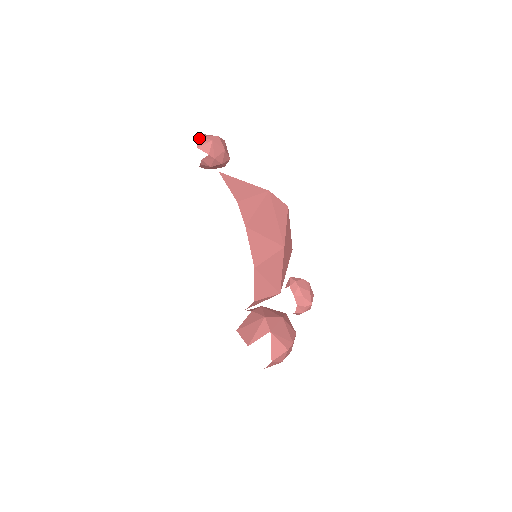
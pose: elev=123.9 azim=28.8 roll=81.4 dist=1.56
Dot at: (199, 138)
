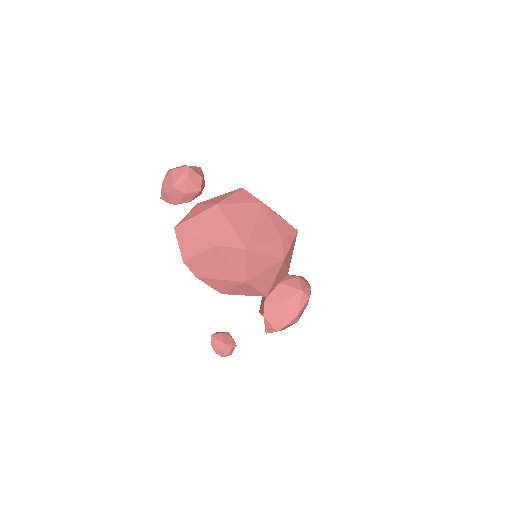
Dot at: (162, 186)
